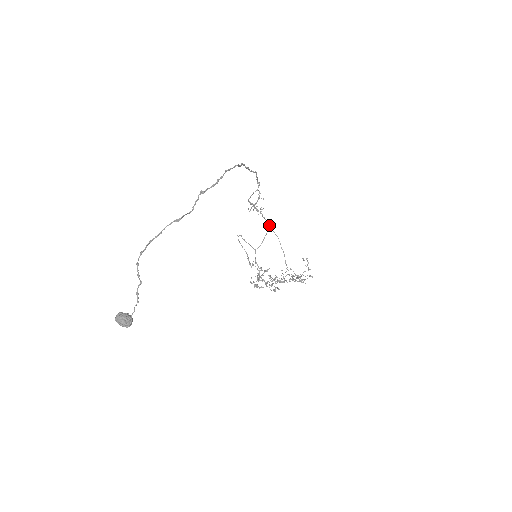
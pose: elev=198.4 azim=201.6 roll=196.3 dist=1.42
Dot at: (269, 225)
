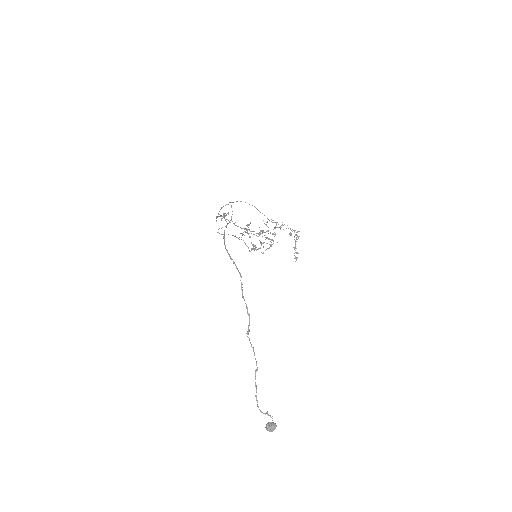
Dot at: (232, 202)
